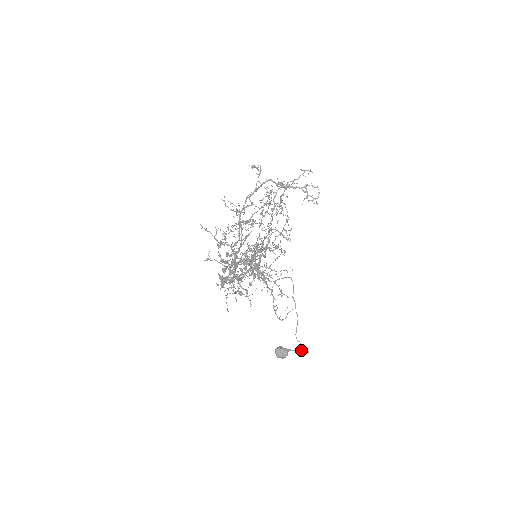
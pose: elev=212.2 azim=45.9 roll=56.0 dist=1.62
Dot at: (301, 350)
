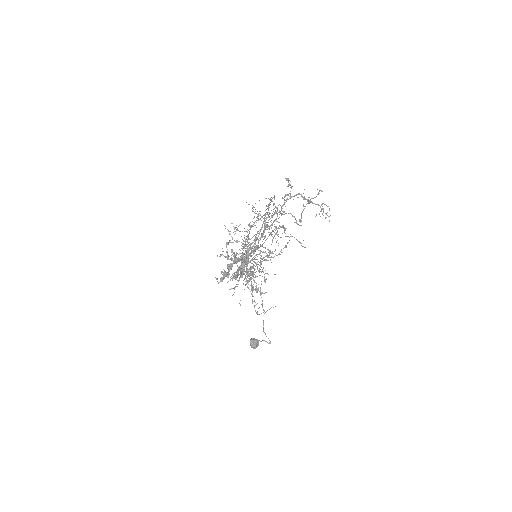
Dot at: (266, 341)
